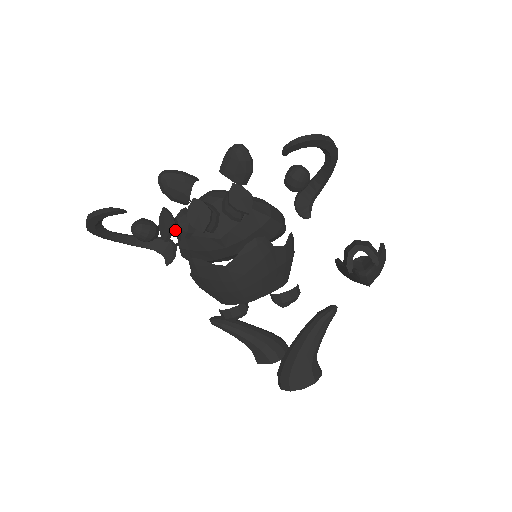
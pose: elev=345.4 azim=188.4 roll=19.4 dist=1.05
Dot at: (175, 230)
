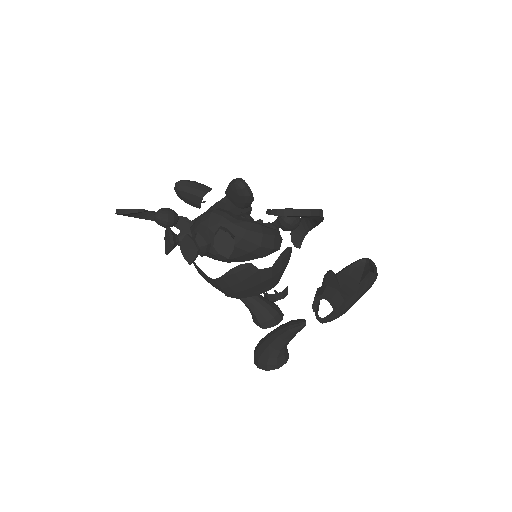
Dot at: (176, 245)
